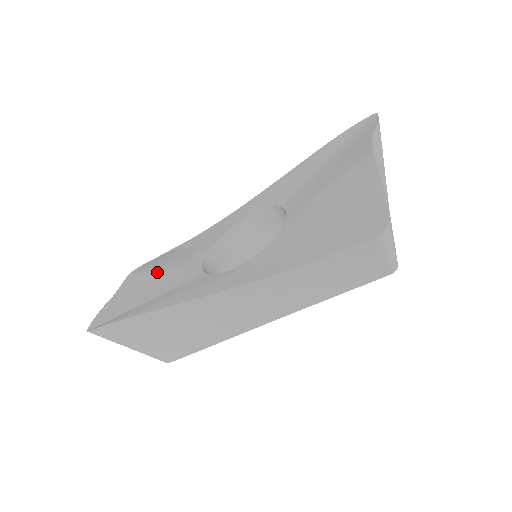
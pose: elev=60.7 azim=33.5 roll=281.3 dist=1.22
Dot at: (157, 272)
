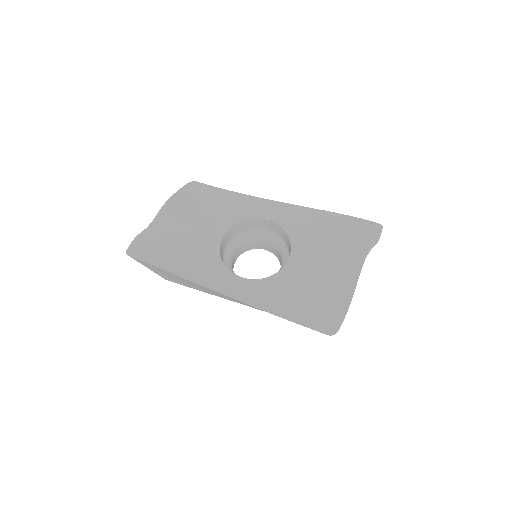
Dot at: (186, 225)
